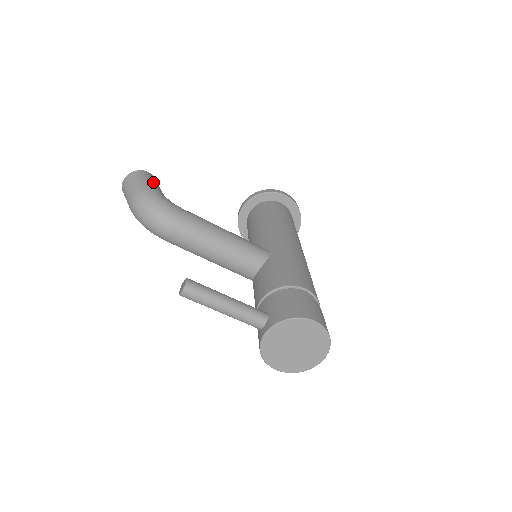
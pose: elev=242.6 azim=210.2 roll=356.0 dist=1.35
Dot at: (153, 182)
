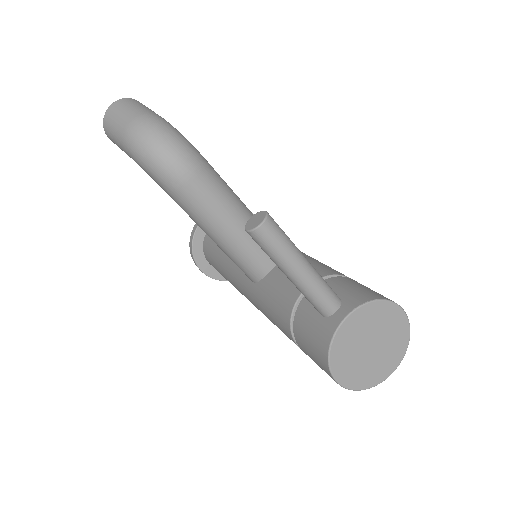
Dot at: occluded
